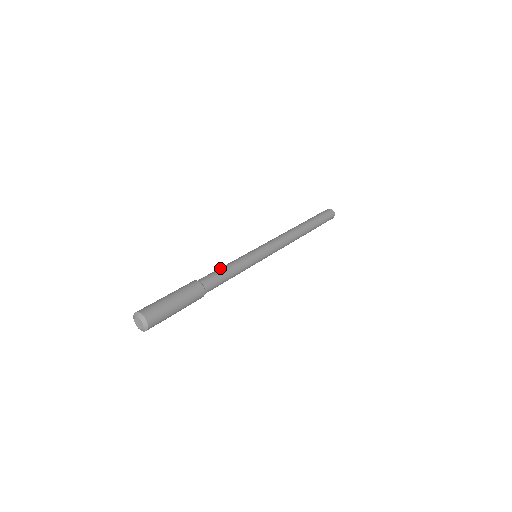
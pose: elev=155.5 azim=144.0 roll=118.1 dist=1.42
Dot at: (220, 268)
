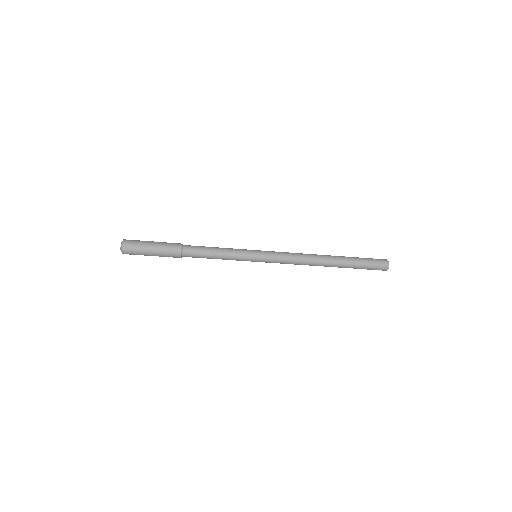
Dot at: (211, 247)
